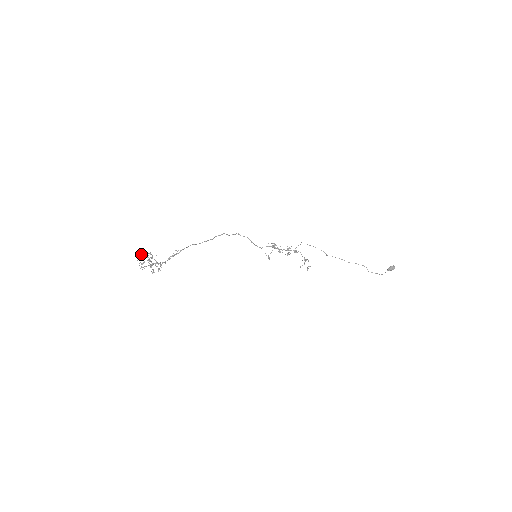
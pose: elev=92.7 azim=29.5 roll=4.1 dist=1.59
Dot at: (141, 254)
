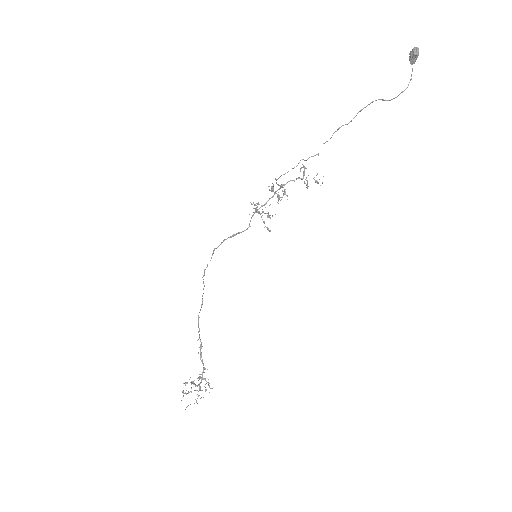
Dot at: (182, 392)
